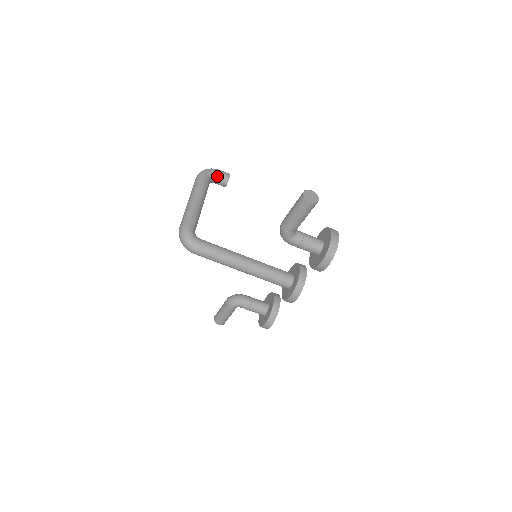
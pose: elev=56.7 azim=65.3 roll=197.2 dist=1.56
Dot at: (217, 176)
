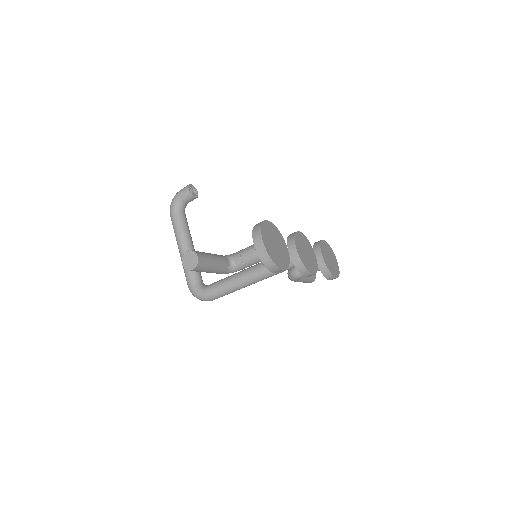
Dot at: (182, 201)
